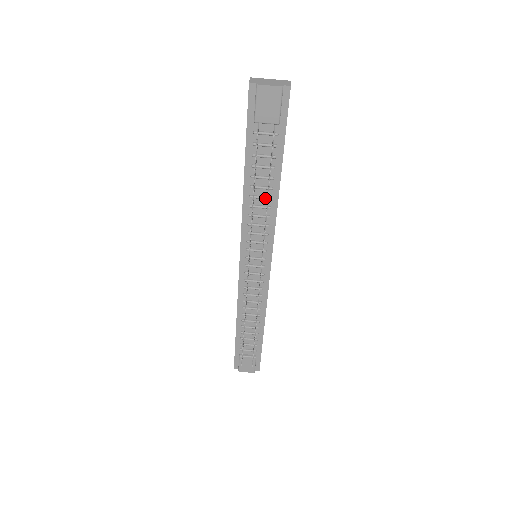
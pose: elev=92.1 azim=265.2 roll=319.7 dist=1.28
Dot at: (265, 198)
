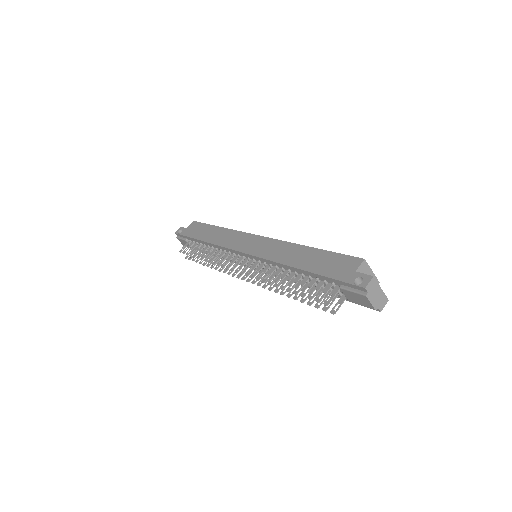
Dot at: occluded
